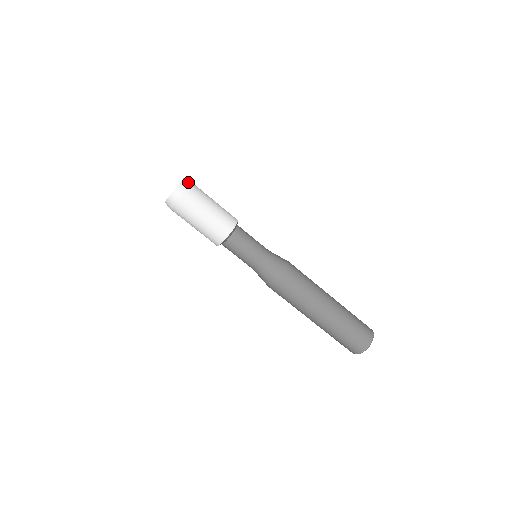
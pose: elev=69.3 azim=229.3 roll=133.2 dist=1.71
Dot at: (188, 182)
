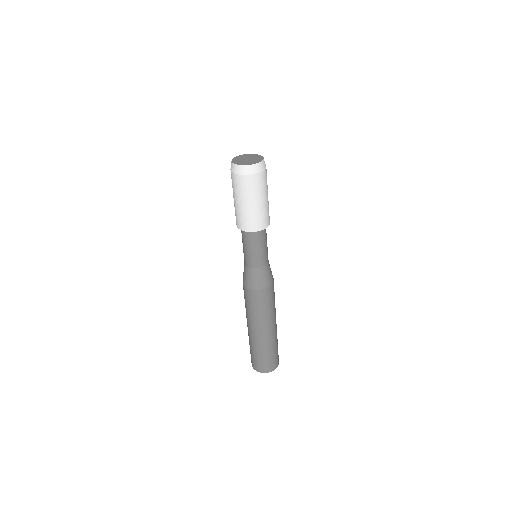
Dot at: (254, 171)
